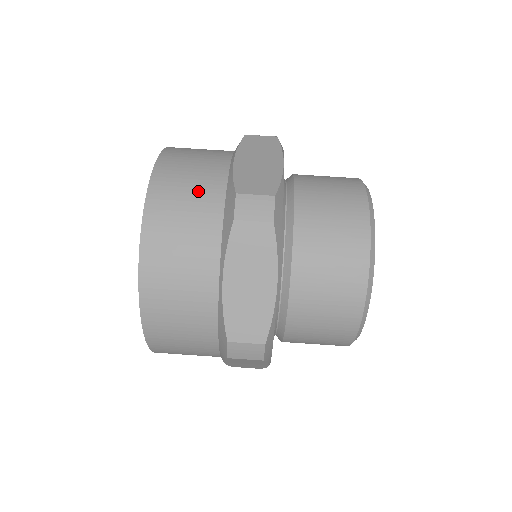
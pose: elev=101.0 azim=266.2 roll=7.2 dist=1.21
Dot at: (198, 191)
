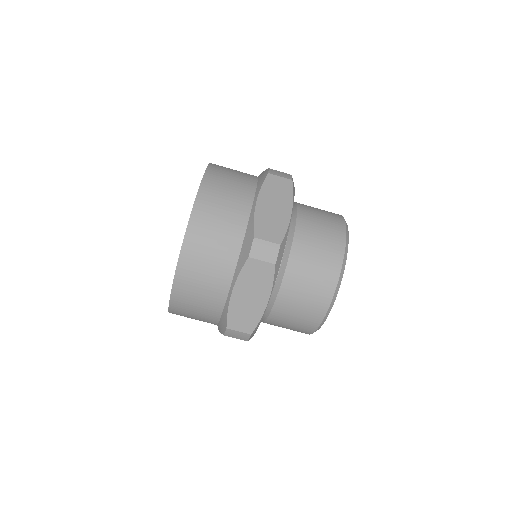
Dot at: (204, 306)
